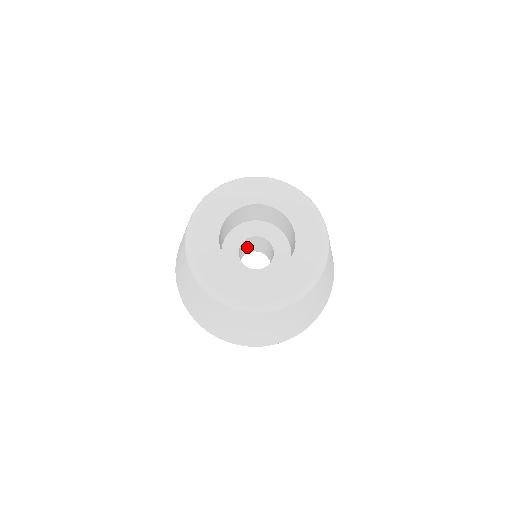
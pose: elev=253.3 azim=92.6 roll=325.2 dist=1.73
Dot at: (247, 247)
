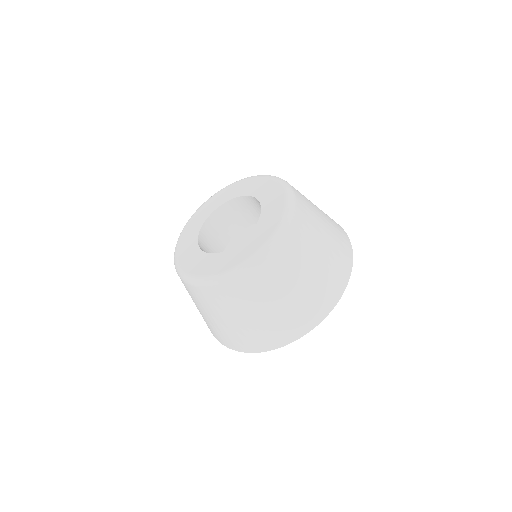
Dot at: occluded
